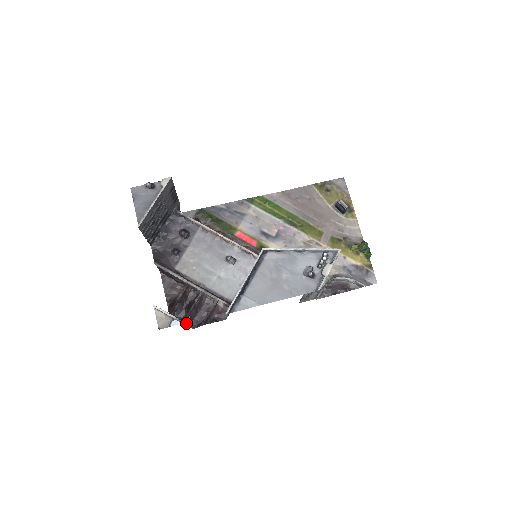
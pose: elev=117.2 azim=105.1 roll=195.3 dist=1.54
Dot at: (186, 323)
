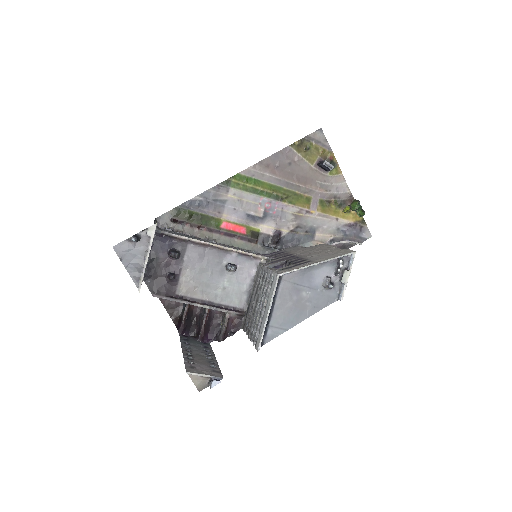
Dot at: (202, 340)
